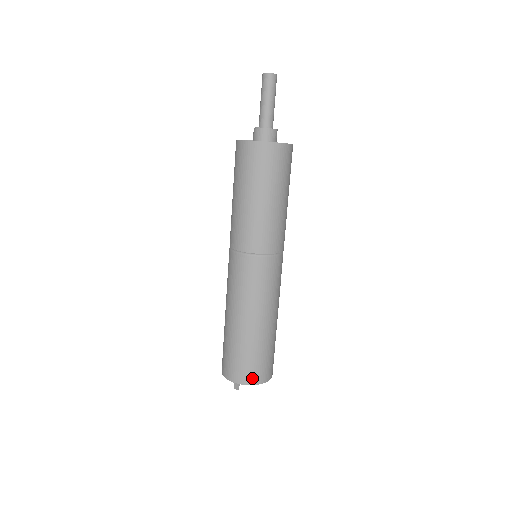
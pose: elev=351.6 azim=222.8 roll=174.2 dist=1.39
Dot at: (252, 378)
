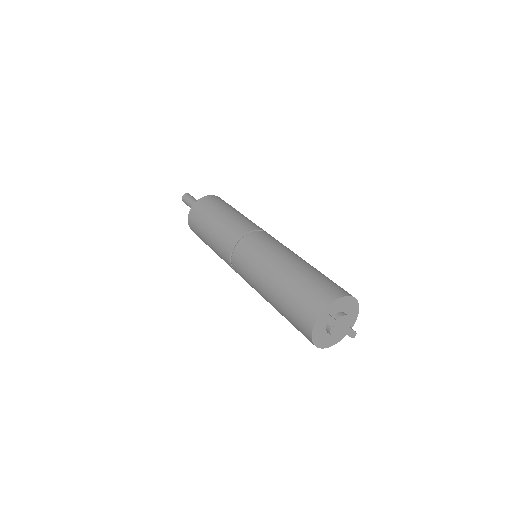
Dot at: (332, 294)
